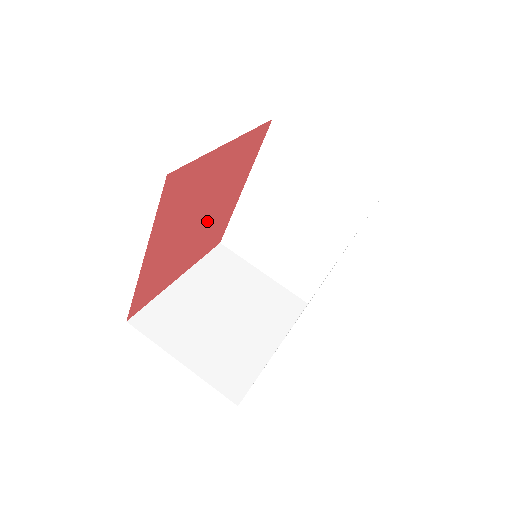
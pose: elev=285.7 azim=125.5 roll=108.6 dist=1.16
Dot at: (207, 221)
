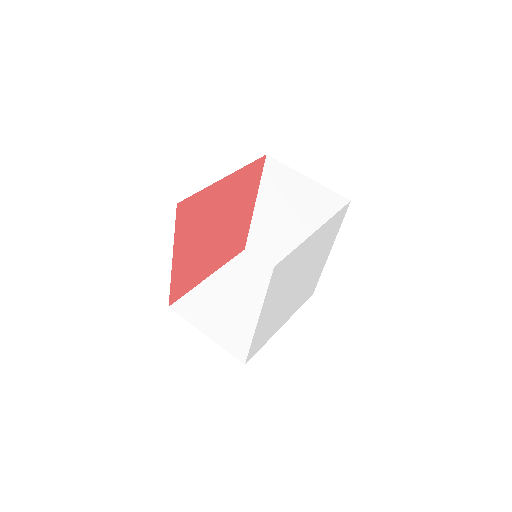
Dot at: (225, 233)
